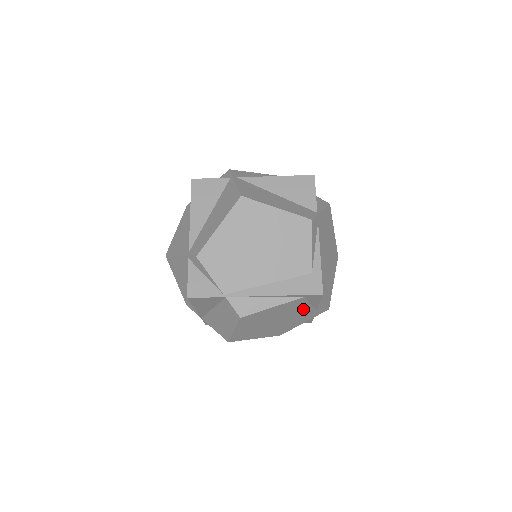
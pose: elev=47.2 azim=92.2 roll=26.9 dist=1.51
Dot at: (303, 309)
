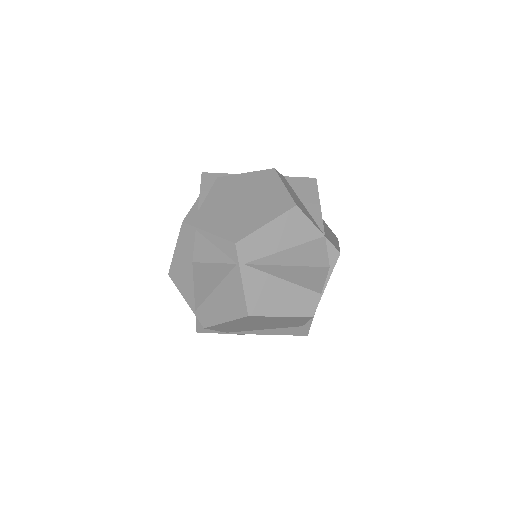
Dot at: occluded
